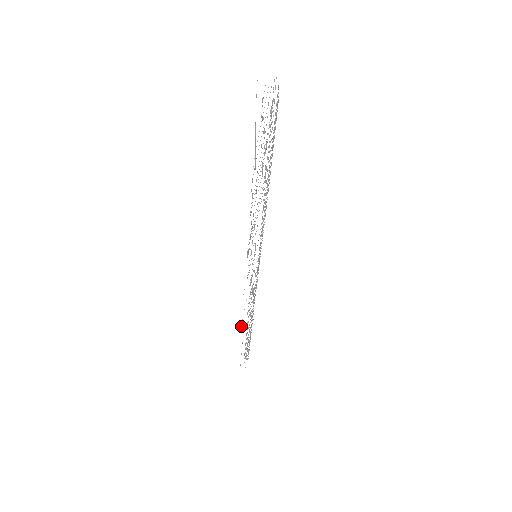
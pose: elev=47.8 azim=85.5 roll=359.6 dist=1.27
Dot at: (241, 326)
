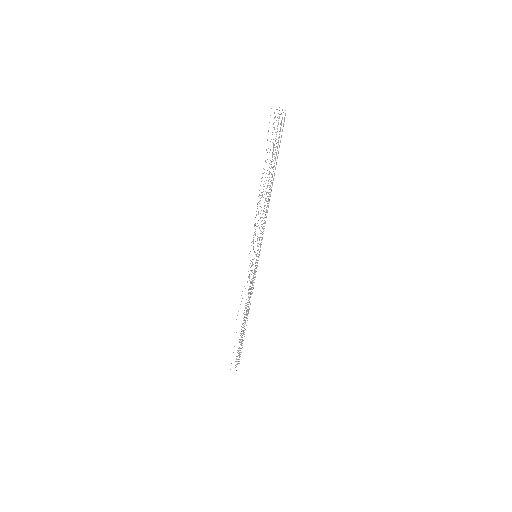
Dot at: occluded
